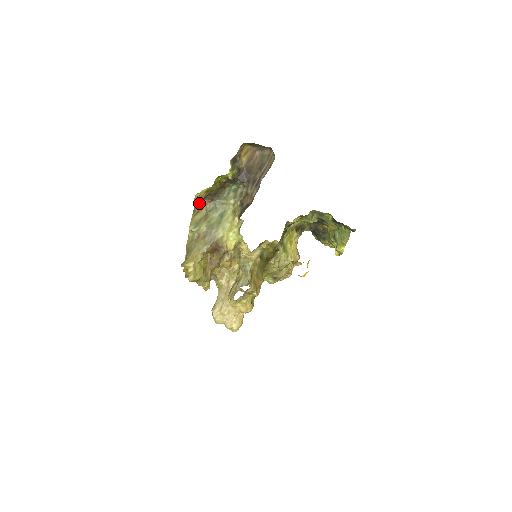
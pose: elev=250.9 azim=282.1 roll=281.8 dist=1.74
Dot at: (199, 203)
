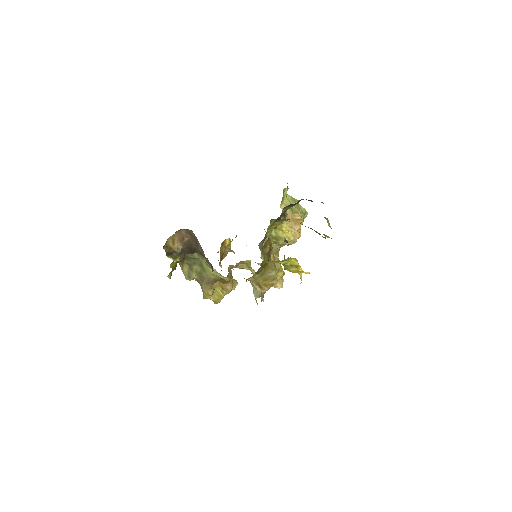
Dot at: occluded
